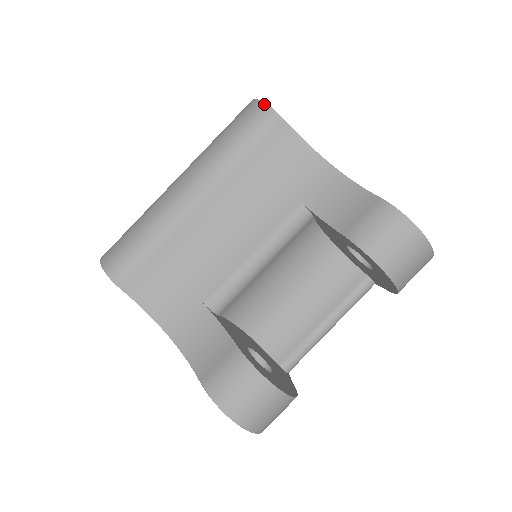
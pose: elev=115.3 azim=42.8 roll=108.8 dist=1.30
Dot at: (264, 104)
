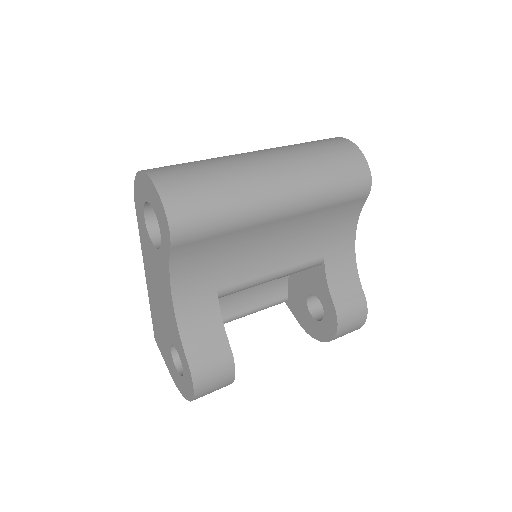
Dot at: (370, 174)
